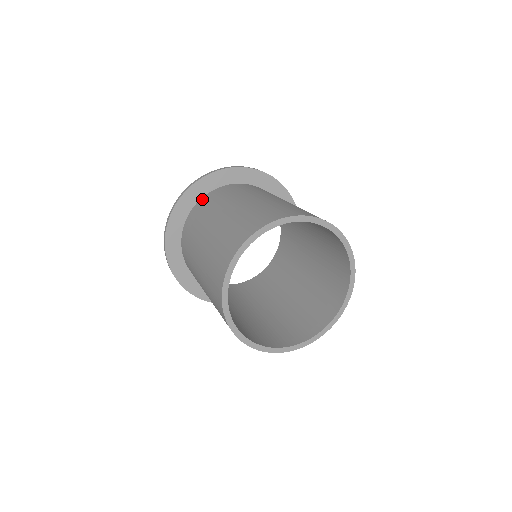
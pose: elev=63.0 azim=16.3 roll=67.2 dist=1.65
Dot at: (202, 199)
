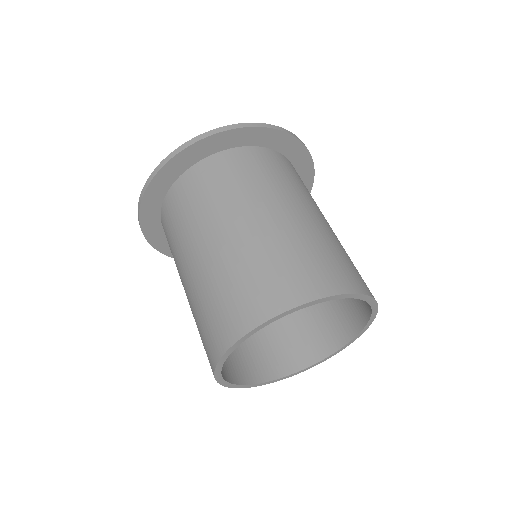
Dot at: (243, 150)
